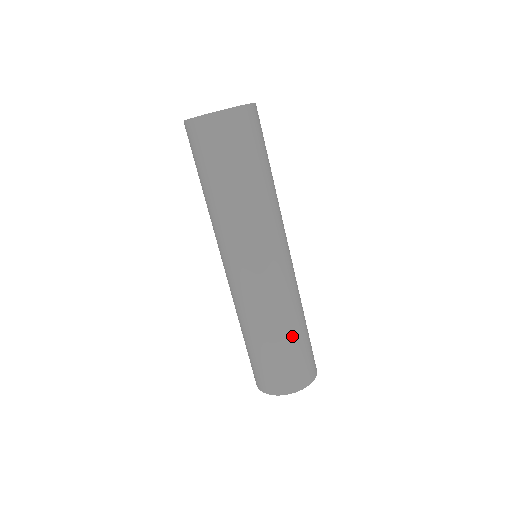
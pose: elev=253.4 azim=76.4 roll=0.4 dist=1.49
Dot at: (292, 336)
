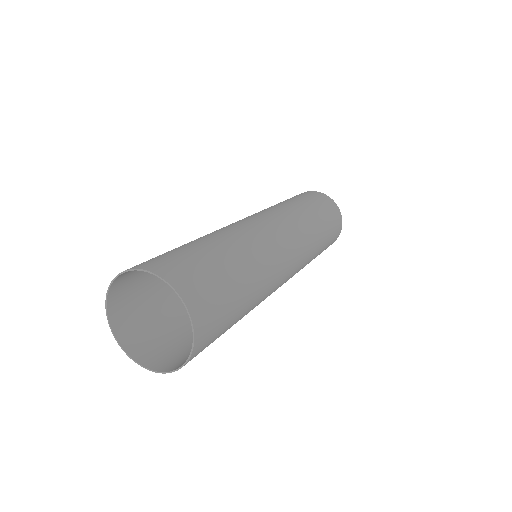
Dot at: (240, 275)
